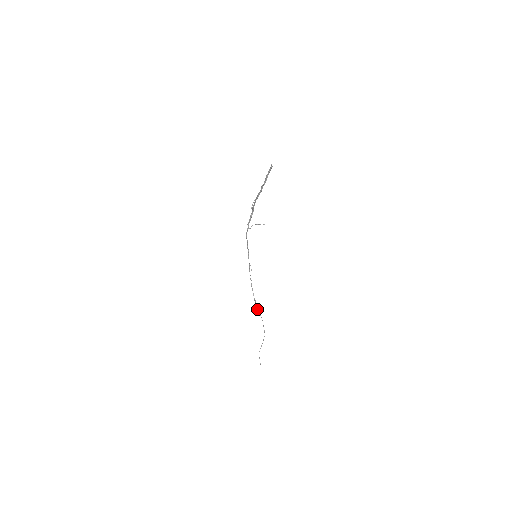
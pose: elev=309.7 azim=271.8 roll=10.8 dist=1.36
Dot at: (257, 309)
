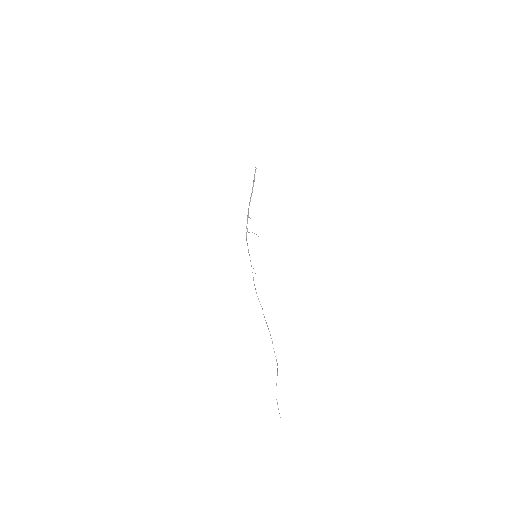
Dot at: (265, 320)
